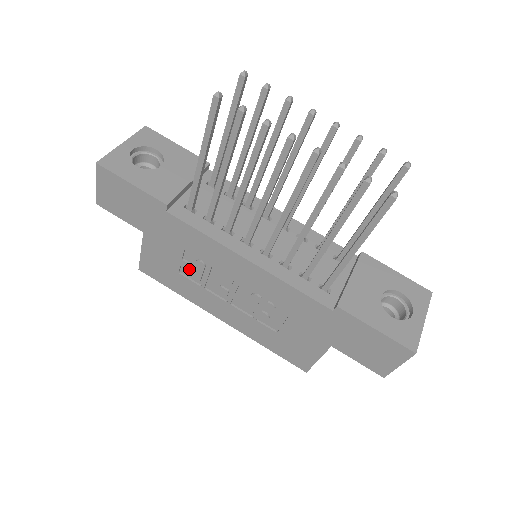
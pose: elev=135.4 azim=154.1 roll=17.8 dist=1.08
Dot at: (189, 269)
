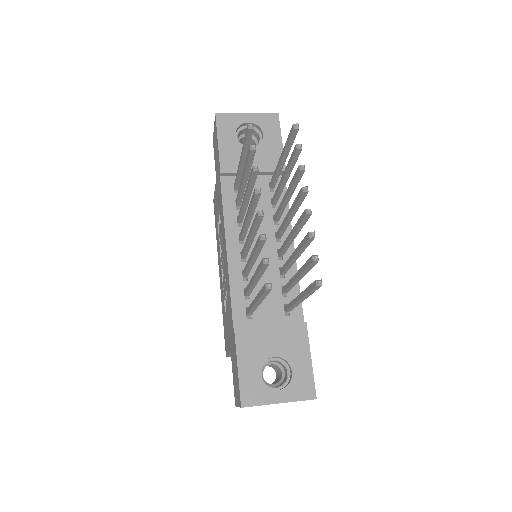
Dot at: (219, 225)
